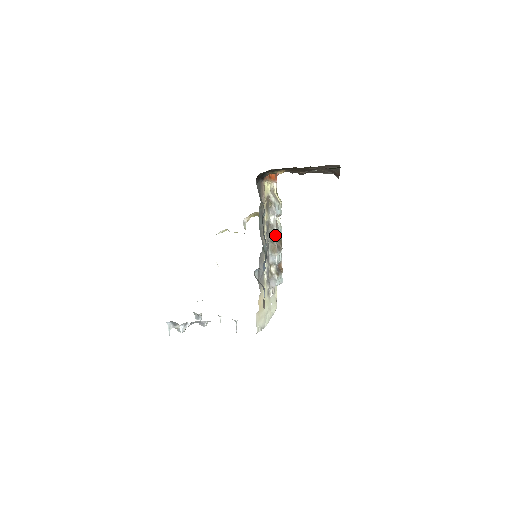
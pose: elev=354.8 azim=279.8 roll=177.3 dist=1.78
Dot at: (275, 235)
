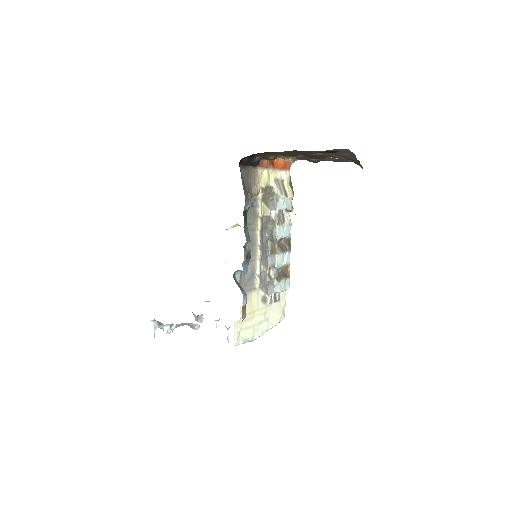
Dot at: (276, 233)
